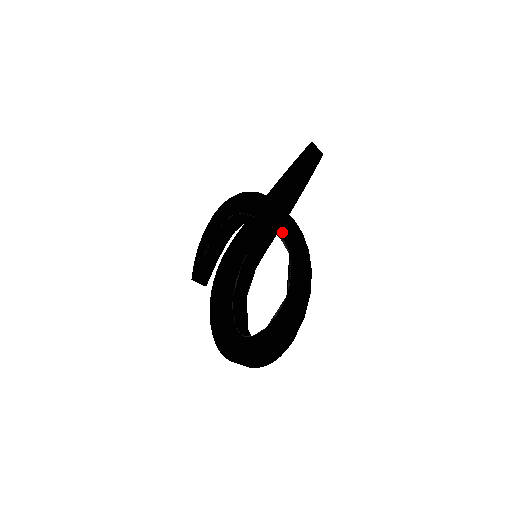
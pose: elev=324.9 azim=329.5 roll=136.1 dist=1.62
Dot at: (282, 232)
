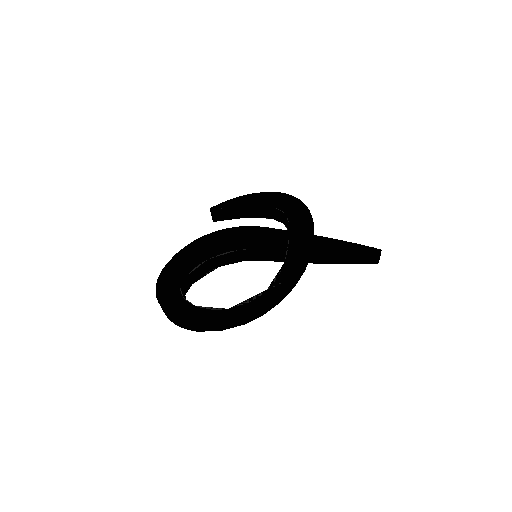
Dot at: (284, 271)
